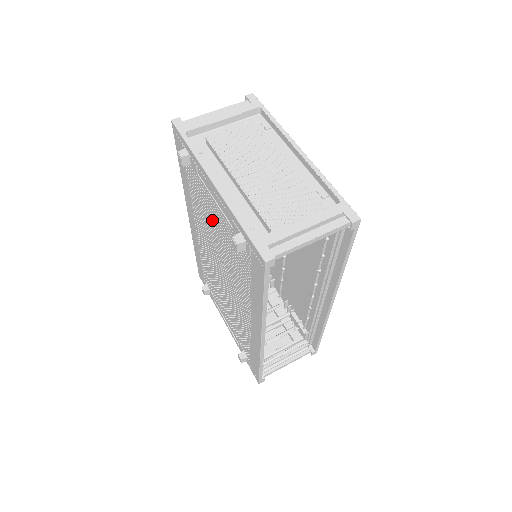
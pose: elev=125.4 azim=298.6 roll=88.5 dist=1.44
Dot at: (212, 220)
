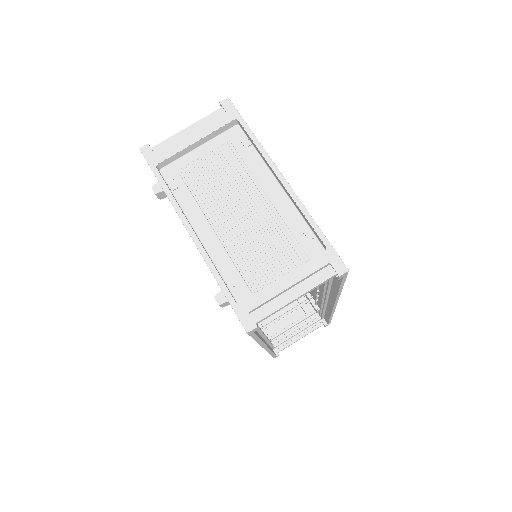
Dot at: occluded
